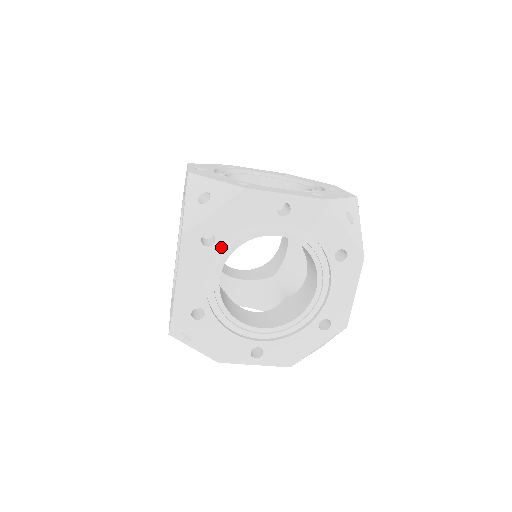
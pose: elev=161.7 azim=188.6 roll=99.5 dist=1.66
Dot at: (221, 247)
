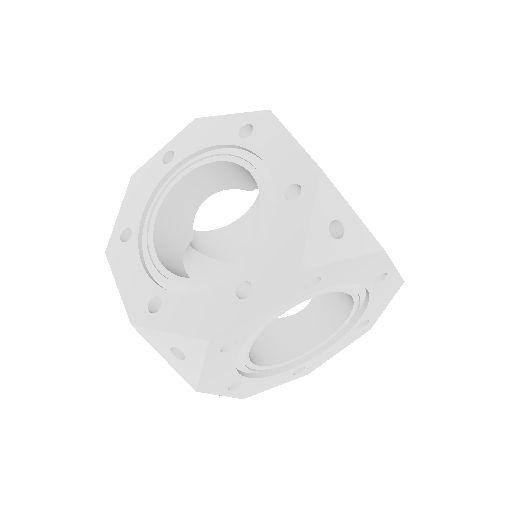
Dot at: (143, 233)
